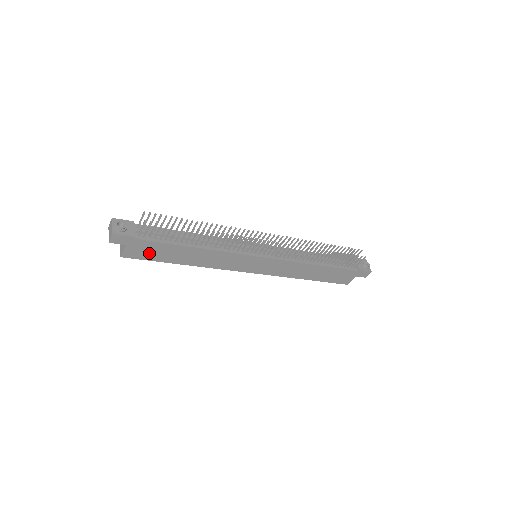
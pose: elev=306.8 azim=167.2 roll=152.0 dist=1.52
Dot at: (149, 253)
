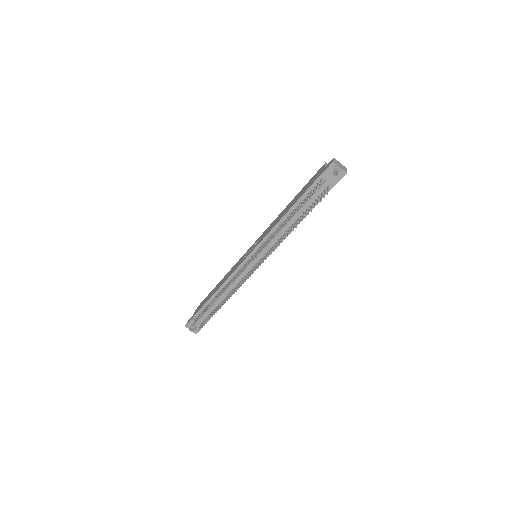
Dot at: occluded
